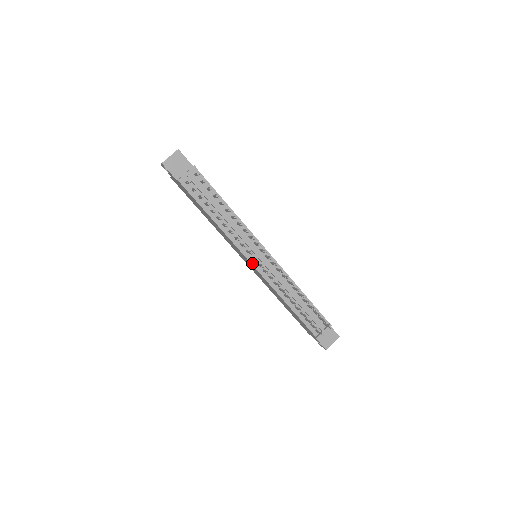
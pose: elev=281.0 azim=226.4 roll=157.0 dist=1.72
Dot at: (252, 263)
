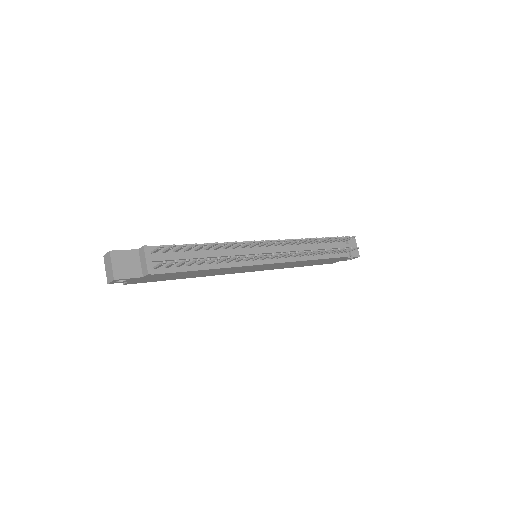
Dot at: (266, 263)
